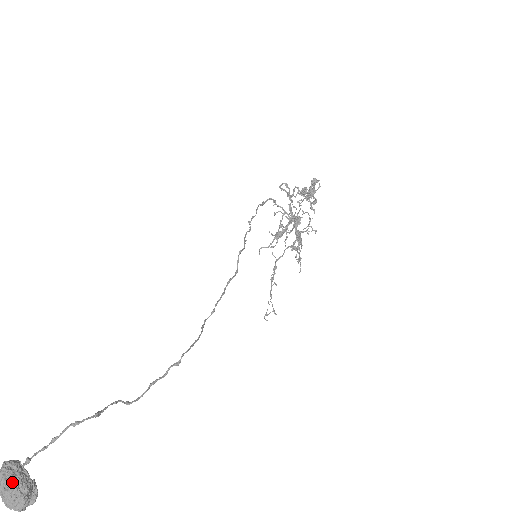
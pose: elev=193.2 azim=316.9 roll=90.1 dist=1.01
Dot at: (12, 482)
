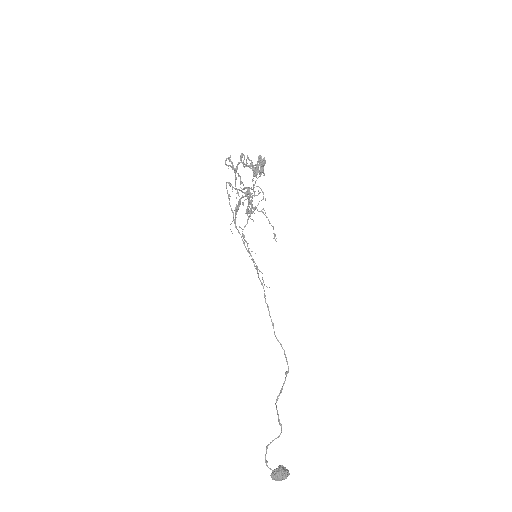
Dot at: (285, 476)
